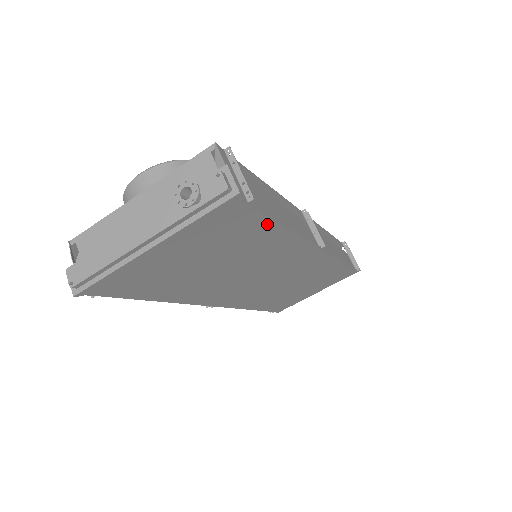
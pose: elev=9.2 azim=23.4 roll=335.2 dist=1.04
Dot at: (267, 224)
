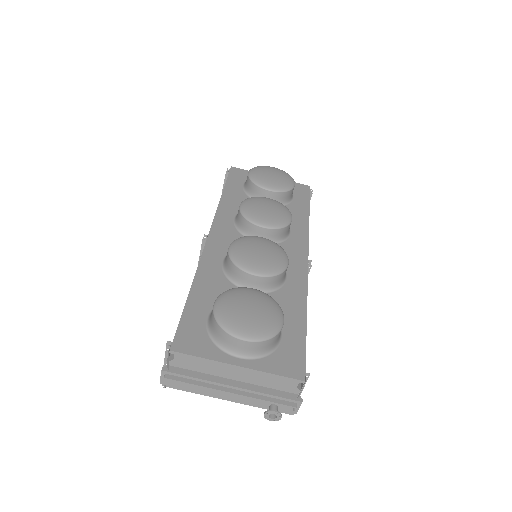
Dot at: occluded
